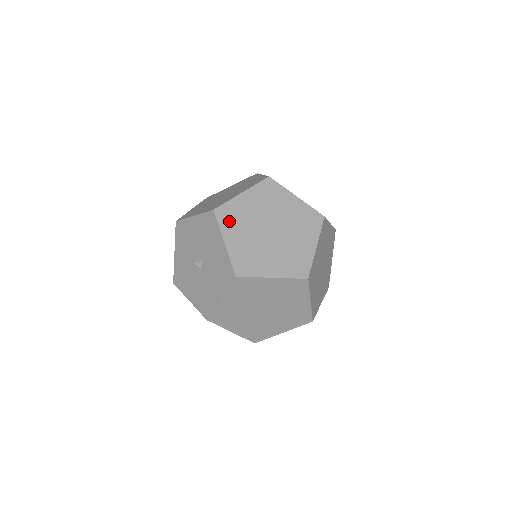
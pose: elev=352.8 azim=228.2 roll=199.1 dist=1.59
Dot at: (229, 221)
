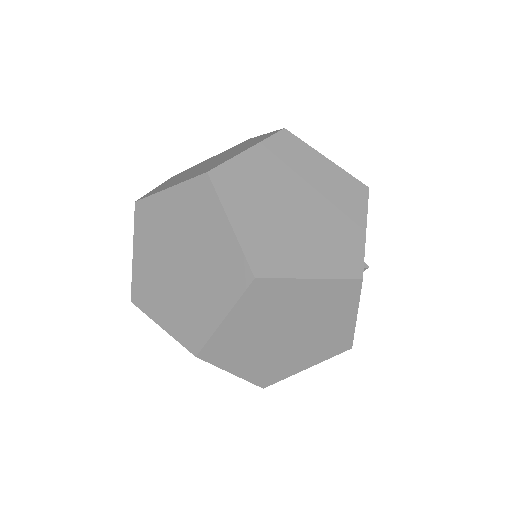
Dot at: (144, 225)
